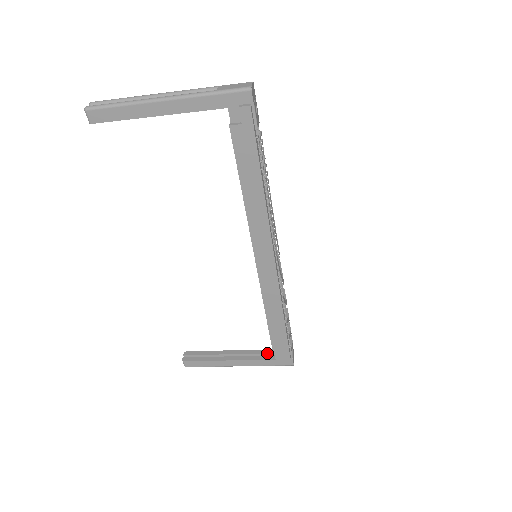
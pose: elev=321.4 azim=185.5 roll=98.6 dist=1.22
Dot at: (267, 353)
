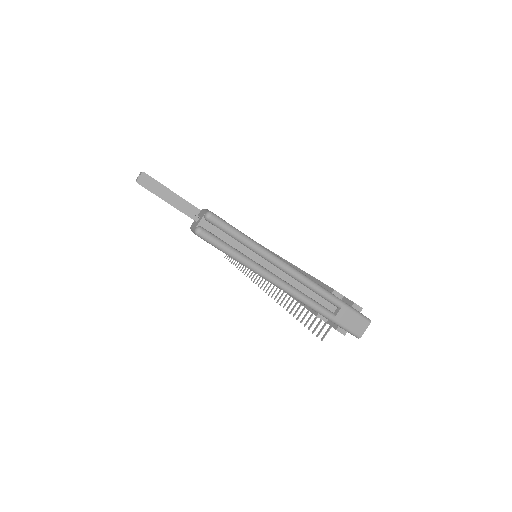
Dot at: occluded
